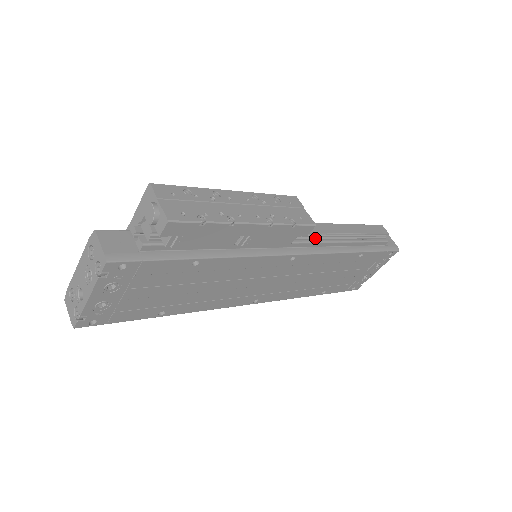
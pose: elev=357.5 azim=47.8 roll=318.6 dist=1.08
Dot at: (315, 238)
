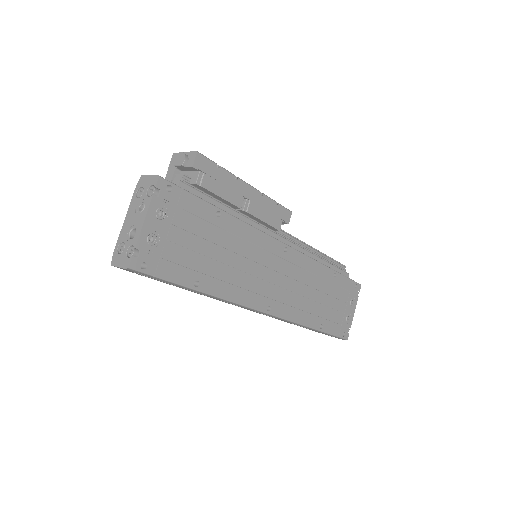
Dot at: (295, 243)
